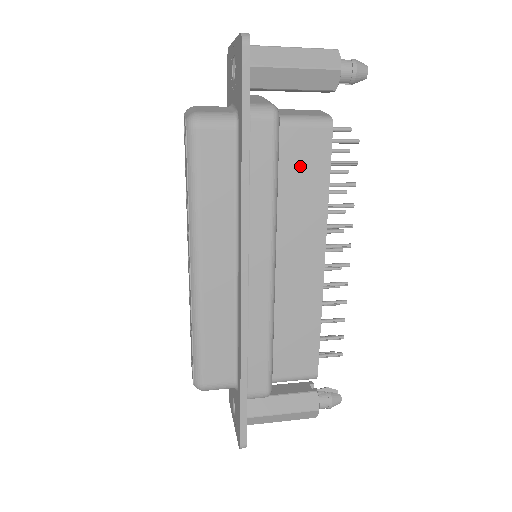
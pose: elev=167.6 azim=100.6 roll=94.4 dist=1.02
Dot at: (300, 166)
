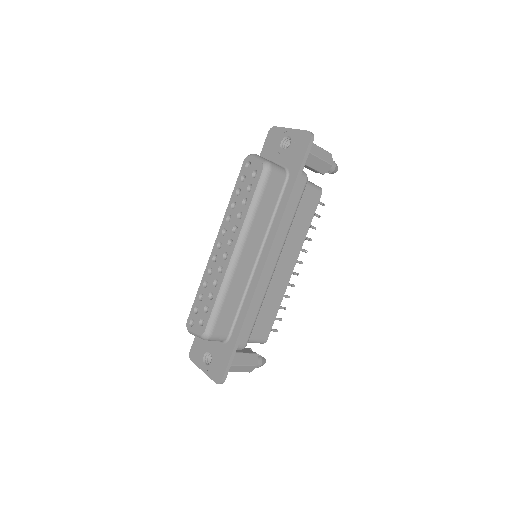
Dot at: (303, 210)
